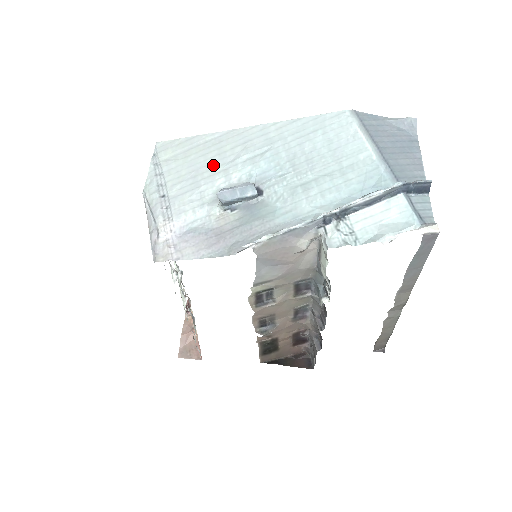
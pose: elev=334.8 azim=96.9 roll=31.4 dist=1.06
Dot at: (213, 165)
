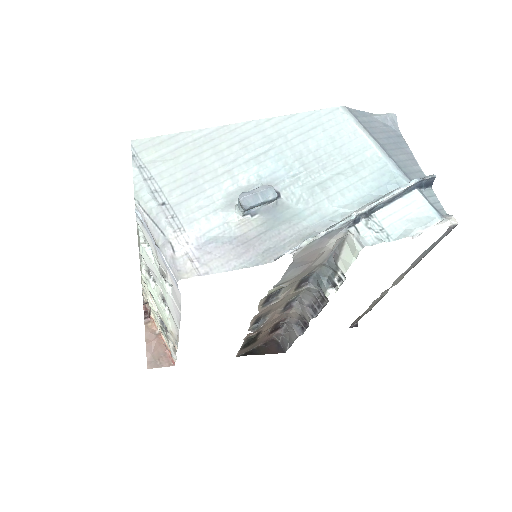
Dot at: (212, 166)
